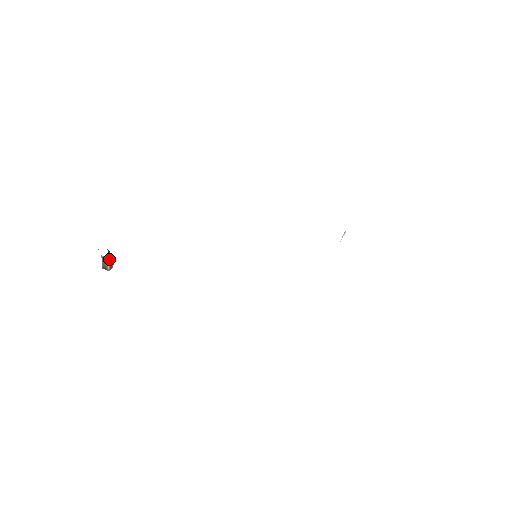
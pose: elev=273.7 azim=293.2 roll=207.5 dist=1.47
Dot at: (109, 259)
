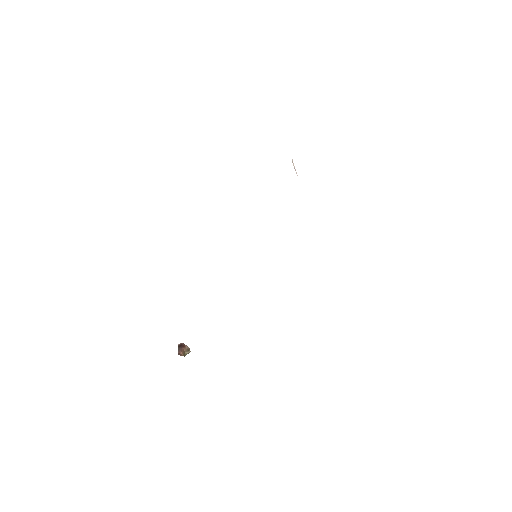
Dot at: (184, 352)
